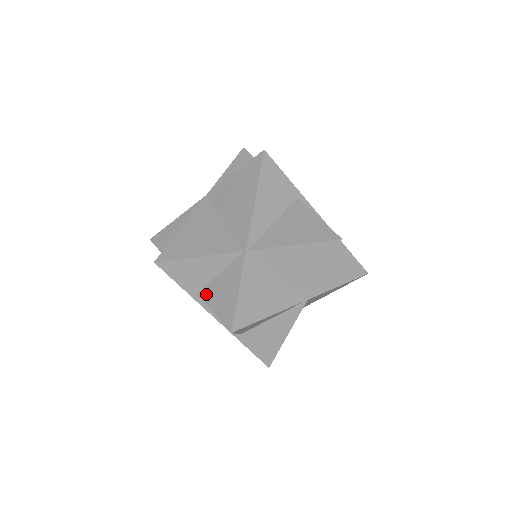
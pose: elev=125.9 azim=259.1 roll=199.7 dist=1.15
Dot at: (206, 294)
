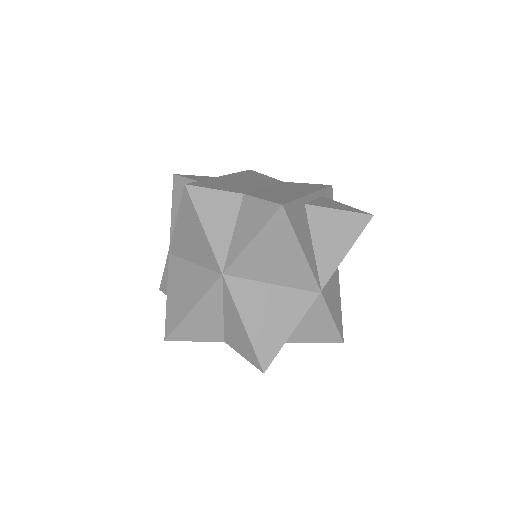
Dot at: (295, 338)
